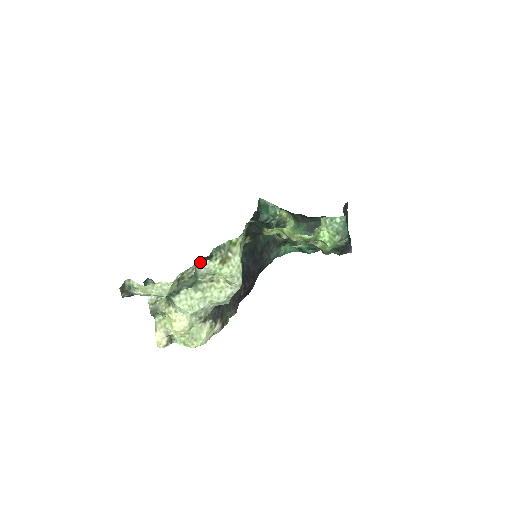
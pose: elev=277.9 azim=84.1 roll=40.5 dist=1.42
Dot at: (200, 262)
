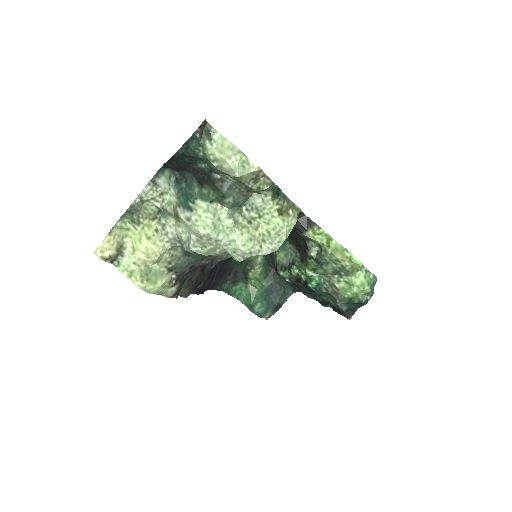
Dot at: (266, 190)
